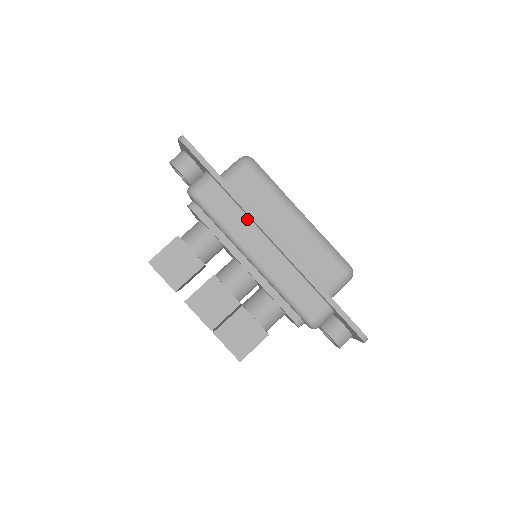
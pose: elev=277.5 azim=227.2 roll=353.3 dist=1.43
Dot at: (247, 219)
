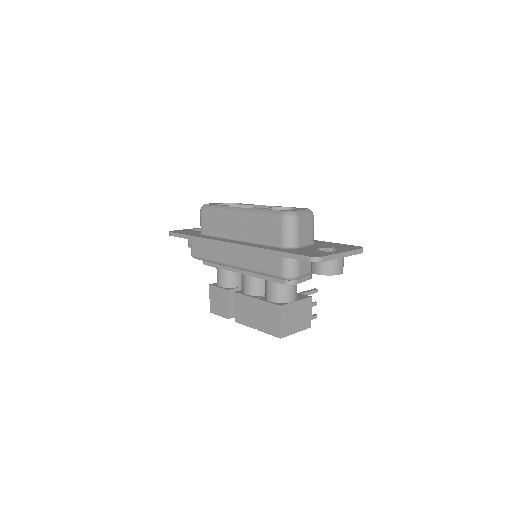
Dot at: (215, 245)
